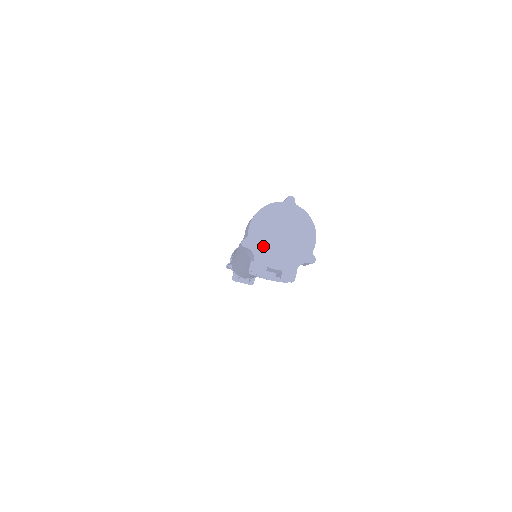
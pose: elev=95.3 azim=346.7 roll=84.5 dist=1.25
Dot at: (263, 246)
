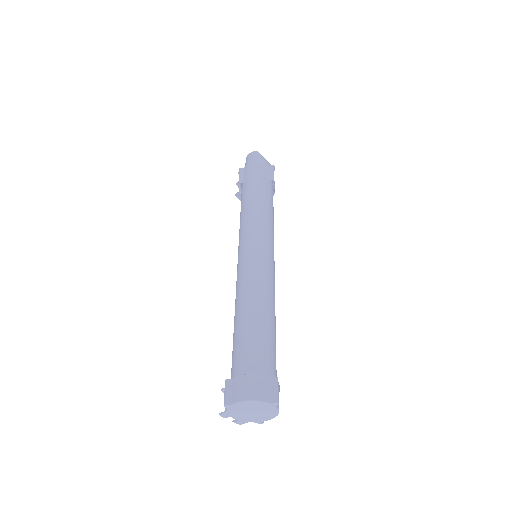
Dot at: (237, 411)
